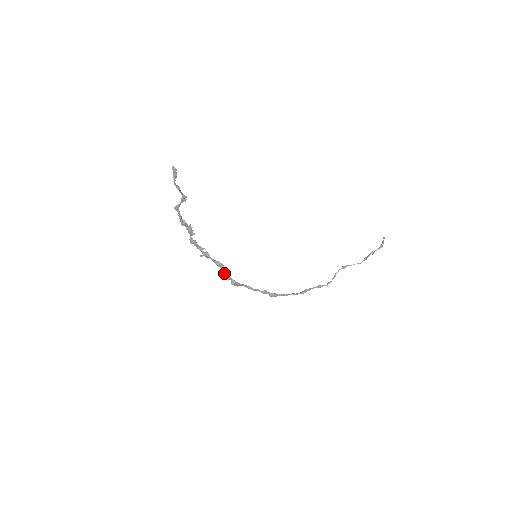
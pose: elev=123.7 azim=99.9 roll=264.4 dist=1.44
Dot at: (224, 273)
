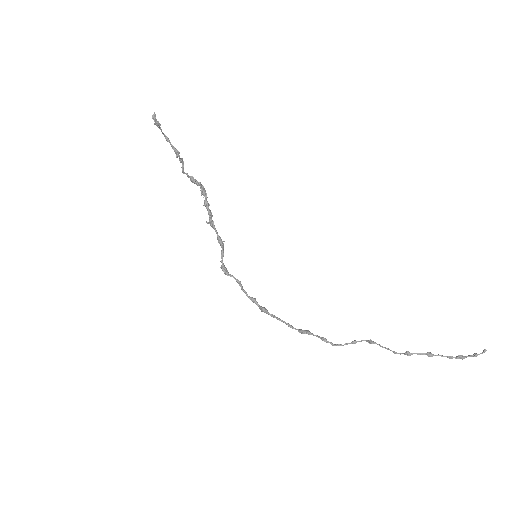
Dot at: (221, 253)
